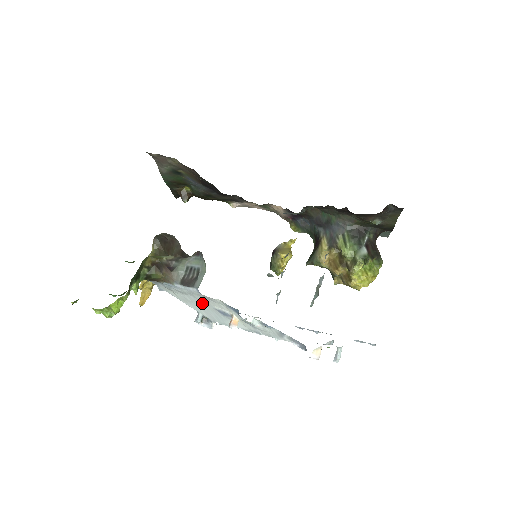
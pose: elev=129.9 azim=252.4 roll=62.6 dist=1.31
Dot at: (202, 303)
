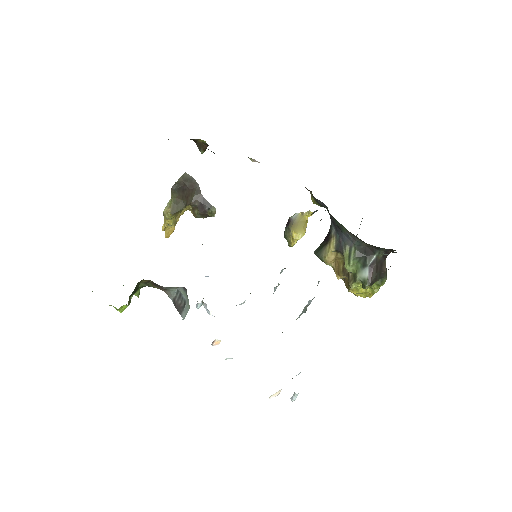
Dot at: occluded
